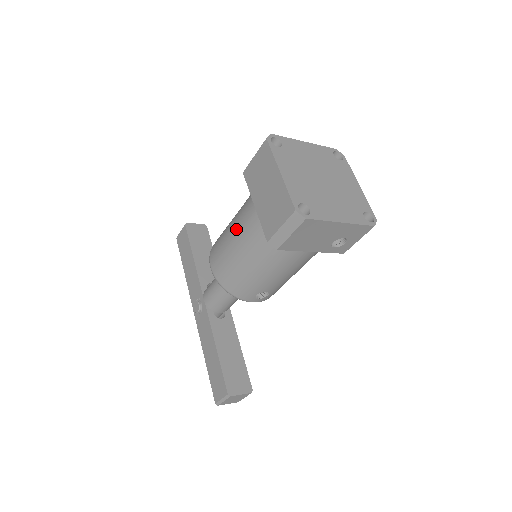
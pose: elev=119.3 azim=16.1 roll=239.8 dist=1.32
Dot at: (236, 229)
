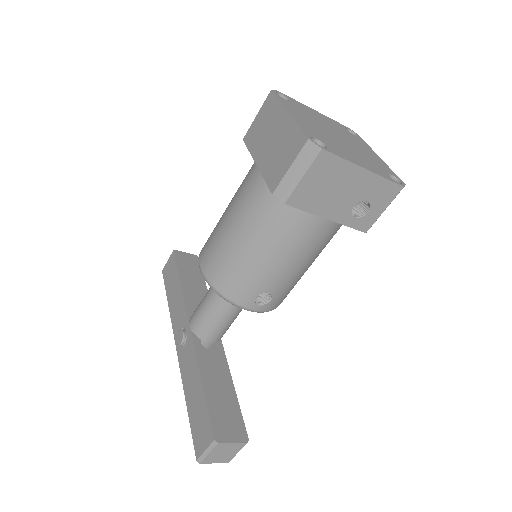
Dot at: (233, 206)
